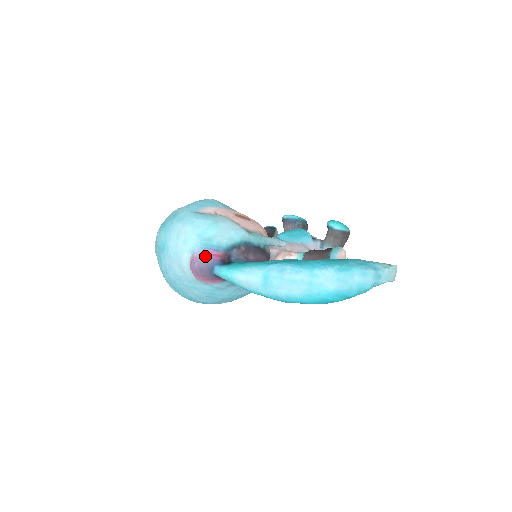
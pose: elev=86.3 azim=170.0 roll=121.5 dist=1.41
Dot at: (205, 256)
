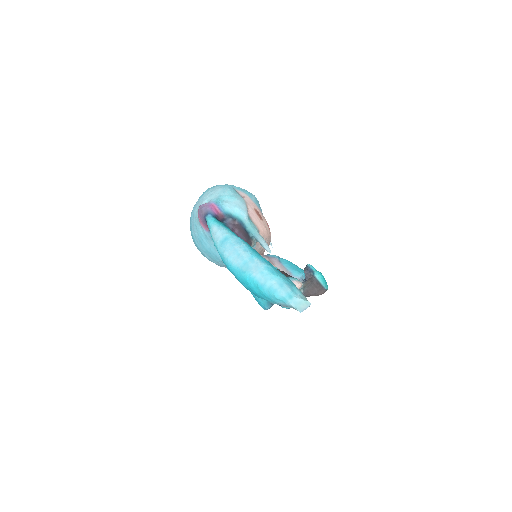
Dot at: (210, 205)
